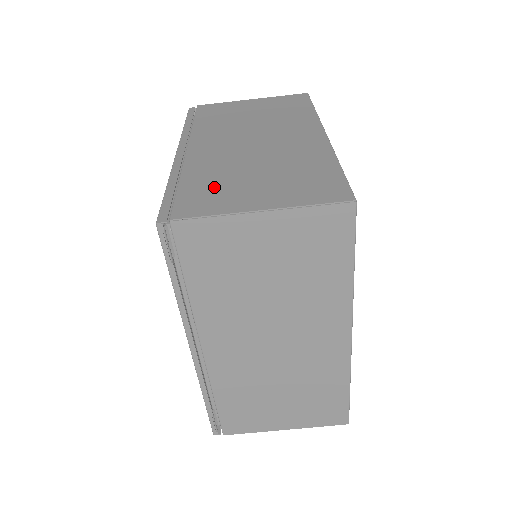
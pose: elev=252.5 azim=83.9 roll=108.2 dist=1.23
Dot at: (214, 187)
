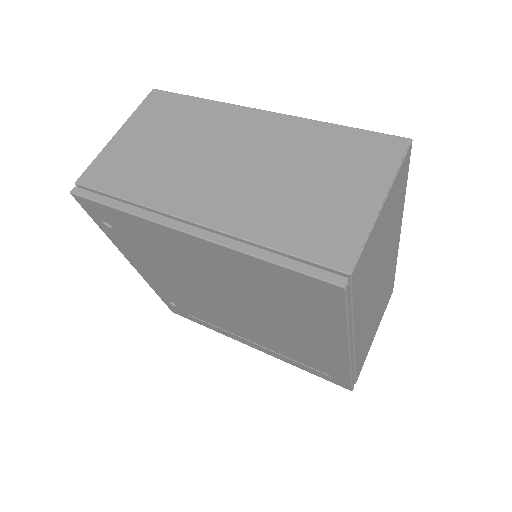
Dot at: (310, 223)
